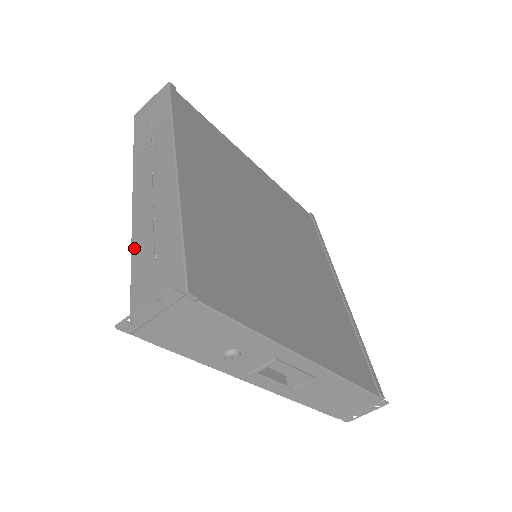
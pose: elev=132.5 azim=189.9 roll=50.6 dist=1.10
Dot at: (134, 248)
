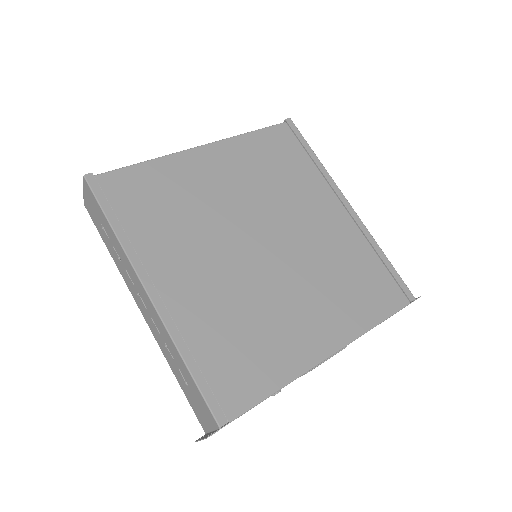
Dot at: (169, 365)
